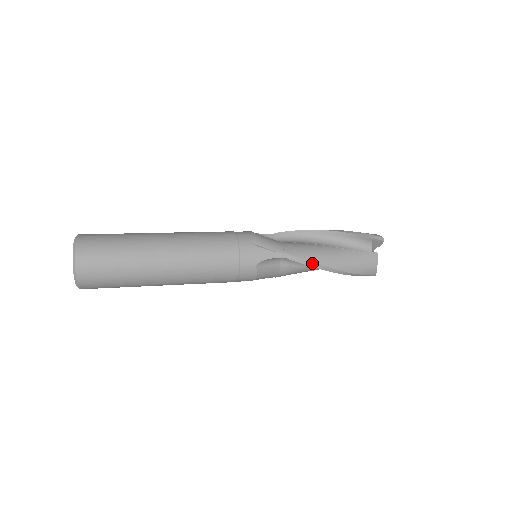
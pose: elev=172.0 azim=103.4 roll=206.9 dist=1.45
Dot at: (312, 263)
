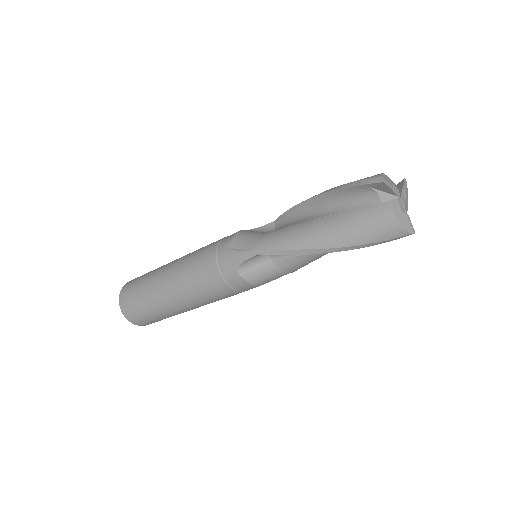
Dot at: (292, 250)
